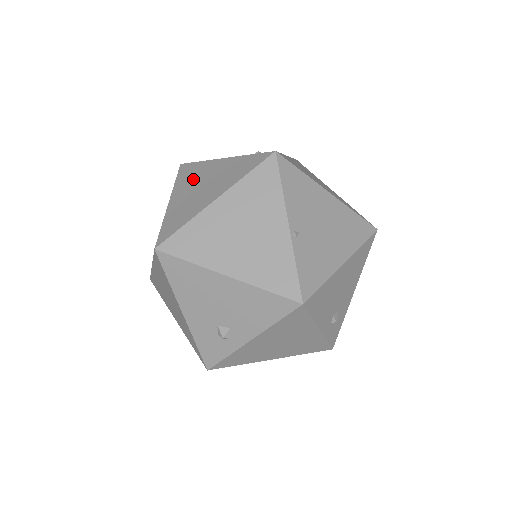
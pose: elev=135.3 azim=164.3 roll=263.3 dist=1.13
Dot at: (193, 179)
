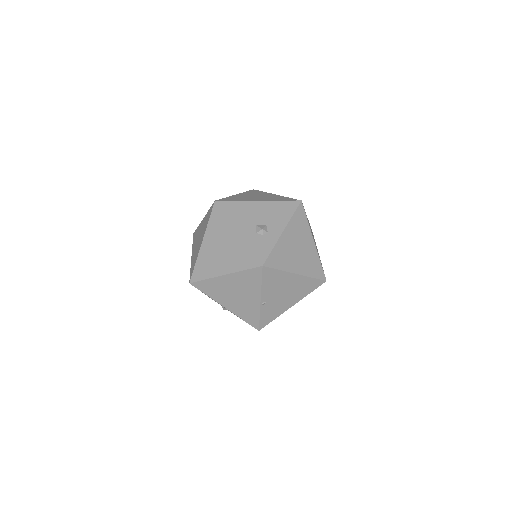
Dot at: (218, 234)
